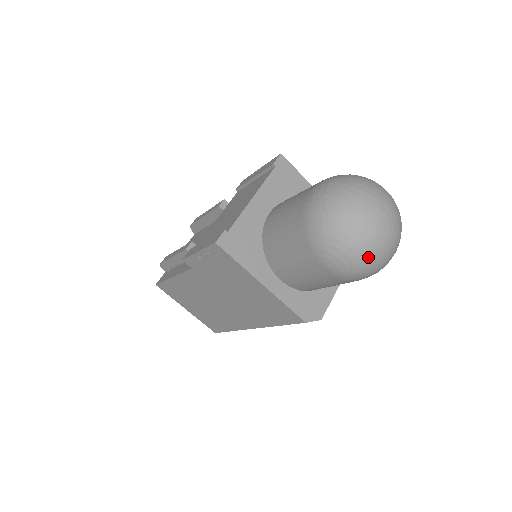
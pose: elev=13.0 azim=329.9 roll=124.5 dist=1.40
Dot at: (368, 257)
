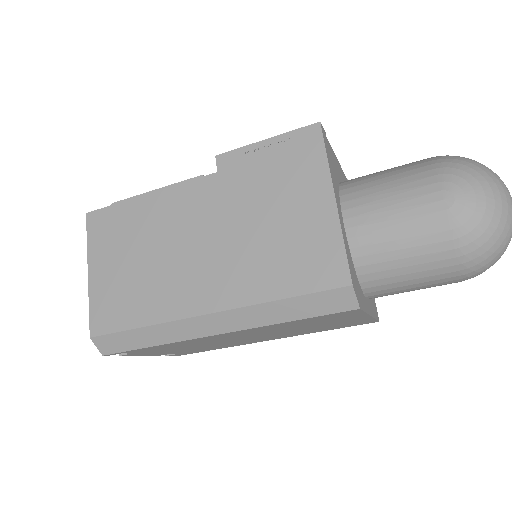
Dot at: (500, 213)
